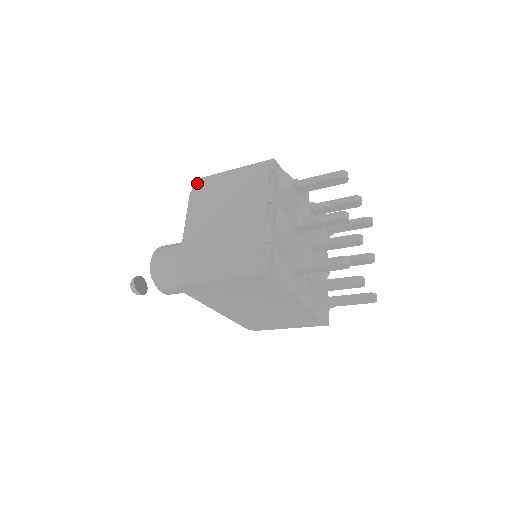
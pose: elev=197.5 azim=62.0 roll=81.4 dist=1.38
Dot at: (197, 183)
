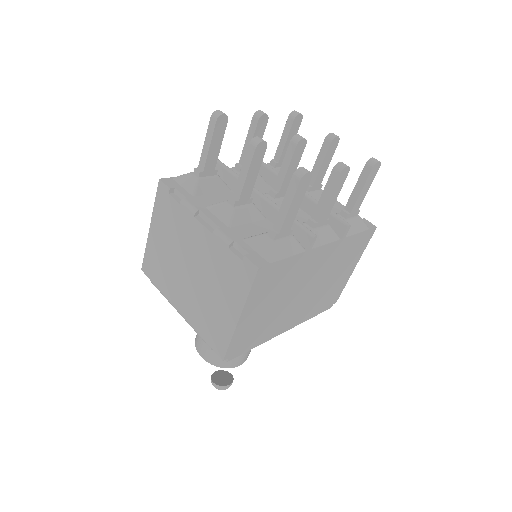
Dot at: (145, 269)
